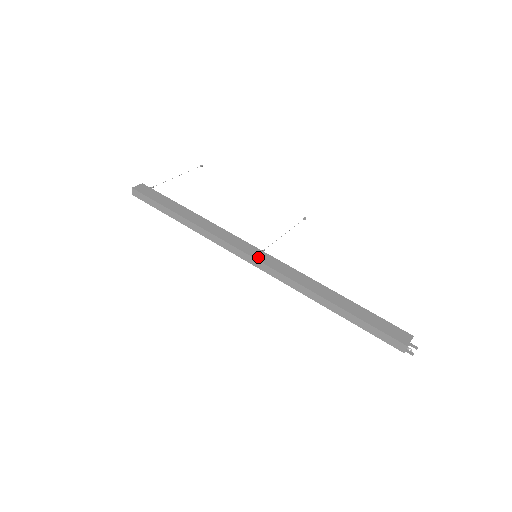
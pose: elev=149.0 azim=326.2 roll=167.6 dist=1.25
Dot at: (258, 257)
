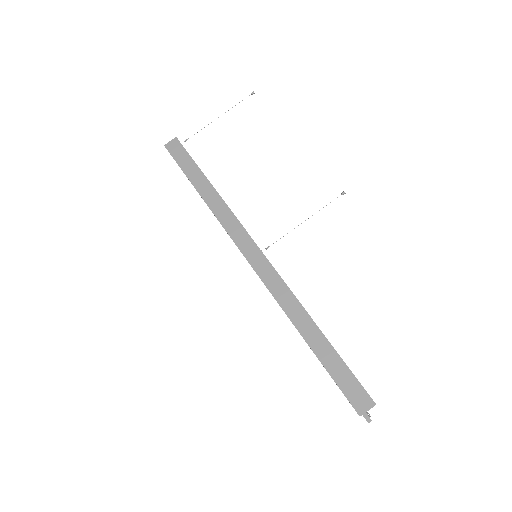
Dot at: (253, 262)
